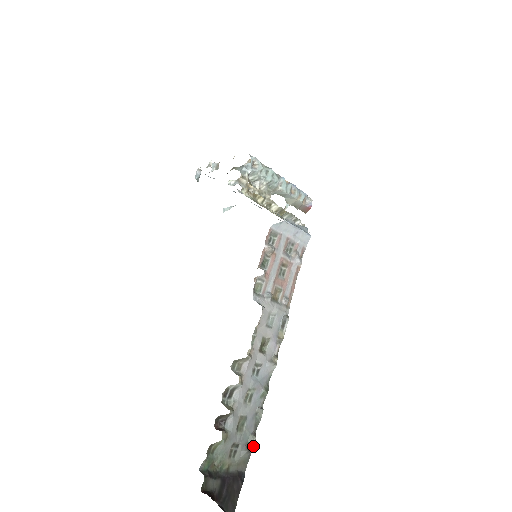
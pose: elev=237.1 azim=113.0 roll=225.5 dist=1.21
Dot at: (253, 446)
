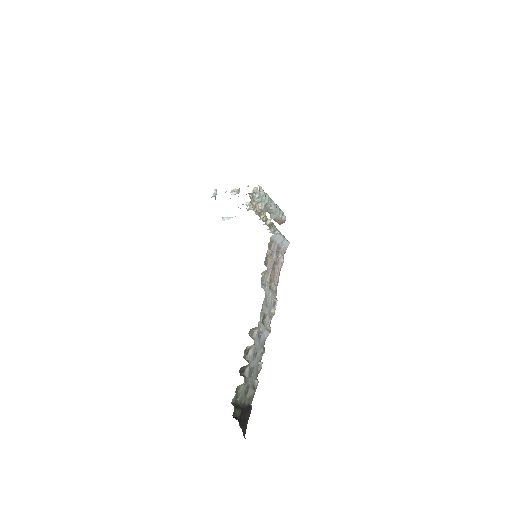
Dot at: occluded
